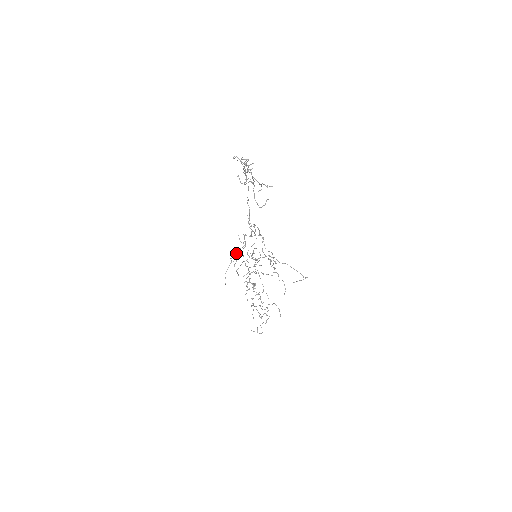
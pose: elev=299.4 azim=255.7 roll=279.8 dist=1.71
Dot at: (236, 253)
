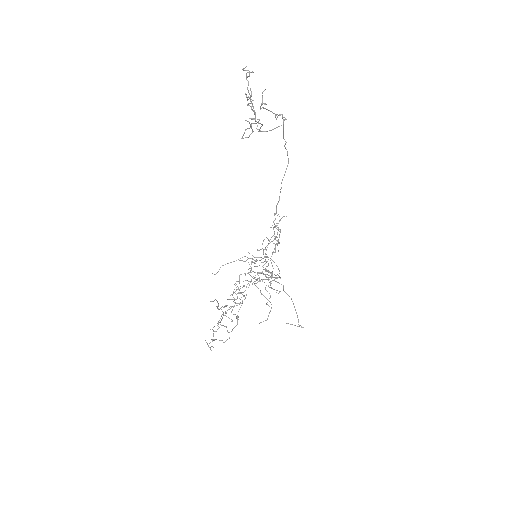
Dot at: (252, 258)
